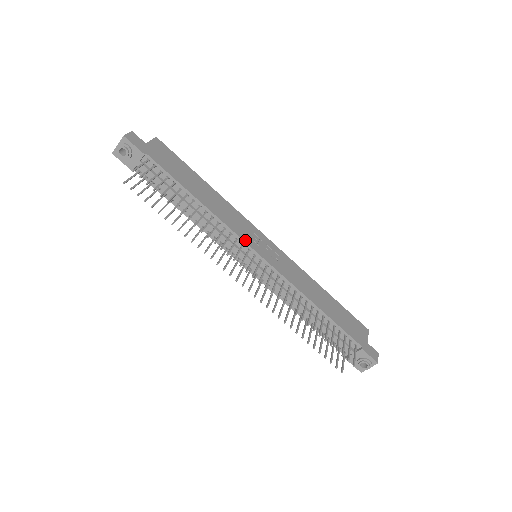
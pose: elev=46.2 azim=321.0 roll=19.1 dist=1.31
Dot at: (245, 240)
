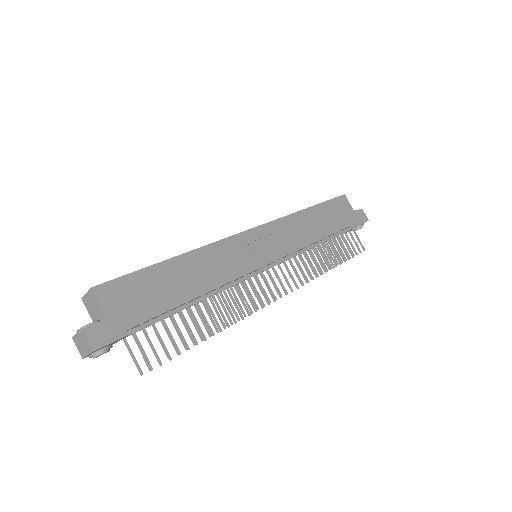
Dot at: (252, 269)
